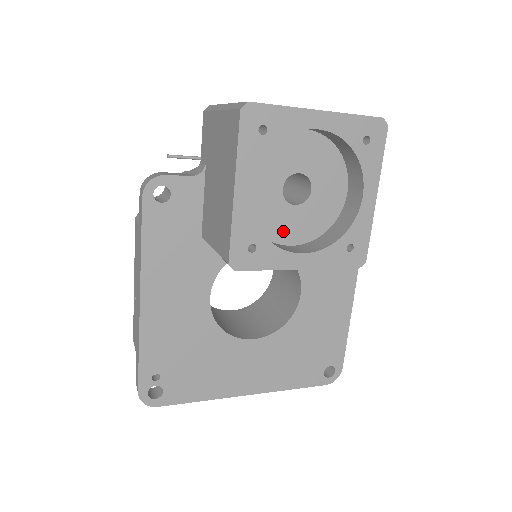
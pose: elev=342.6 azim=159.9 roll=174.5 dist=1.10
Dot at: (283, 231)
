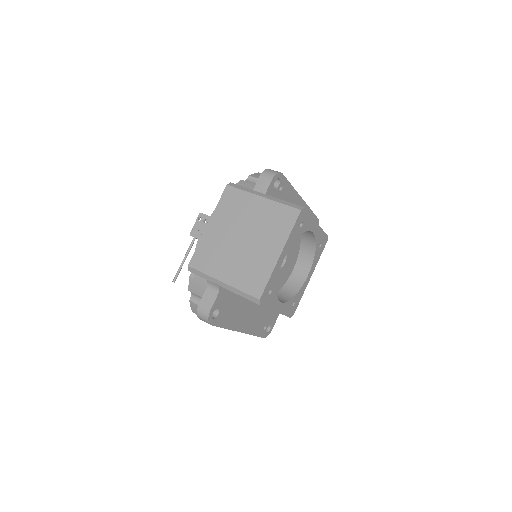
Dot at: (287, 273)
